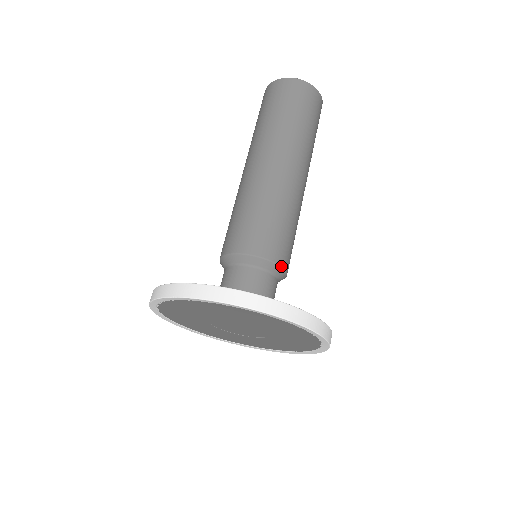
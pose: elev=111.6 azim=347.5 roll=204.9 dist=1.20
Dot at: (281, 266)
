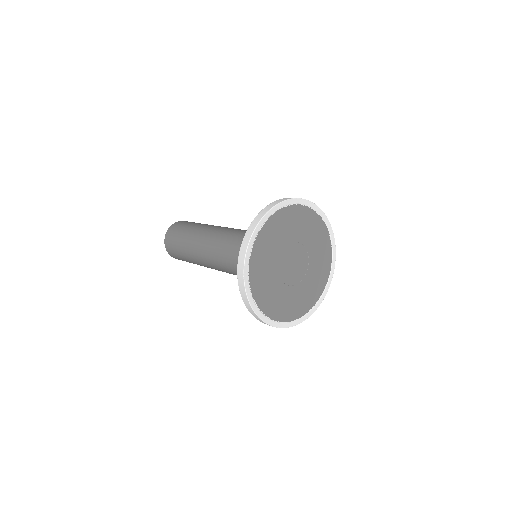
Dot at: occluded
